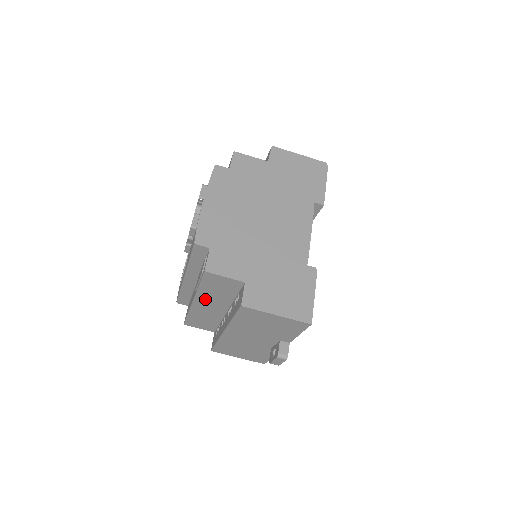
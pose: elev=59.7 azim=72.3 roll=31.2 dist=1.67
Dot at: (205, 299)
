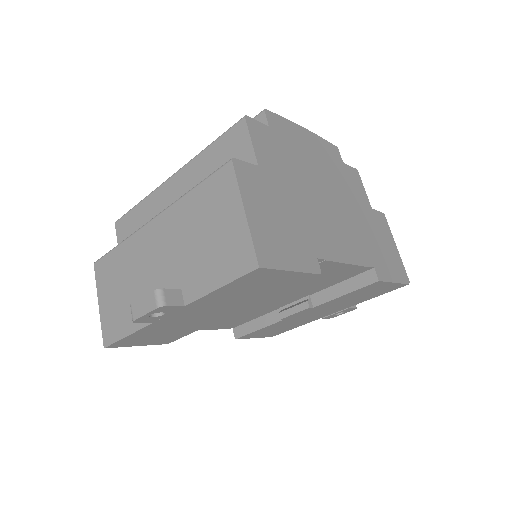
Dot at: (186, 178)
